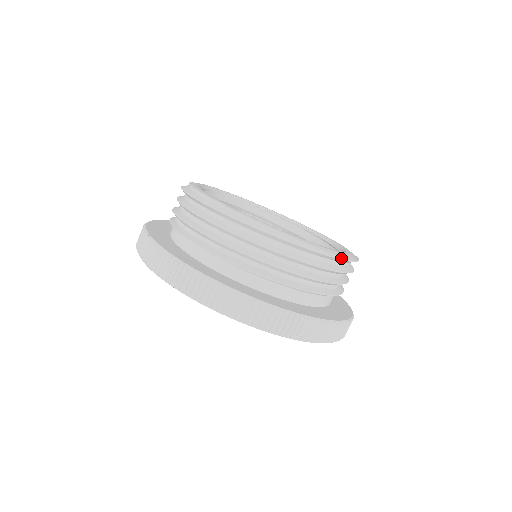
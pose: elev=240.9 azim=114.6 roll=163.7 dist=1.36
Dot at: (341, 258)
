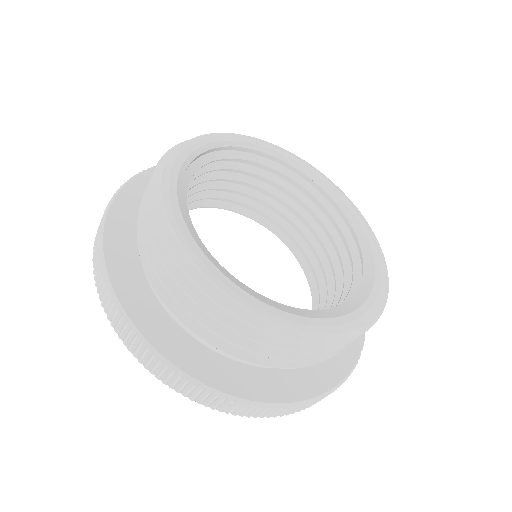
Dot at: (375, 321)
